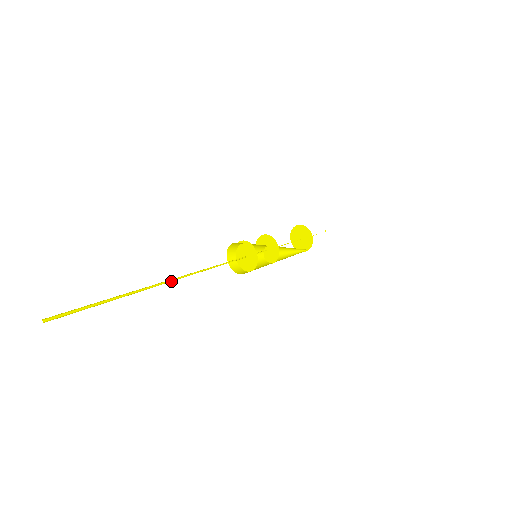
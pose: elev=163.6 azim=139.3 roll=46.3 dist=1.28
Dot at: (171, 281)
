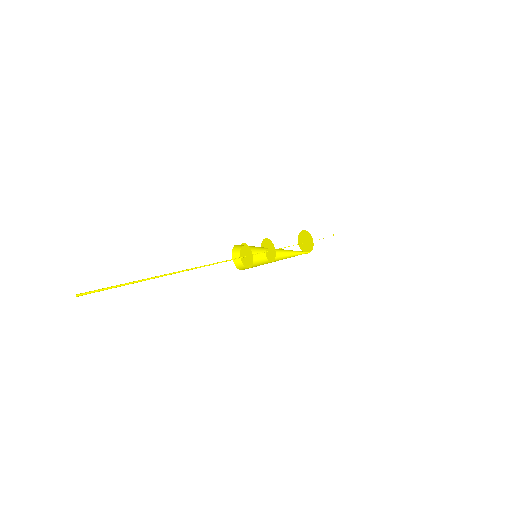
Dot at: occluded
